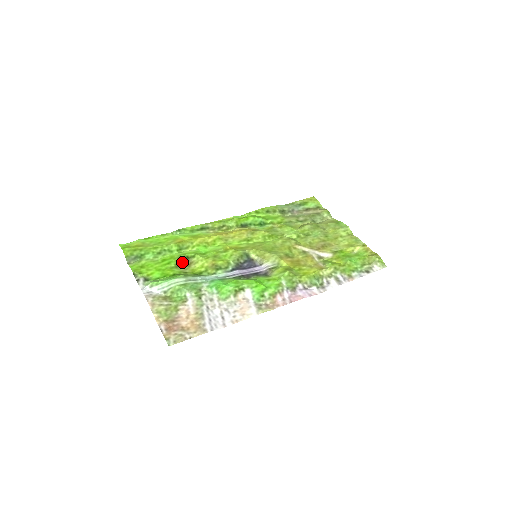
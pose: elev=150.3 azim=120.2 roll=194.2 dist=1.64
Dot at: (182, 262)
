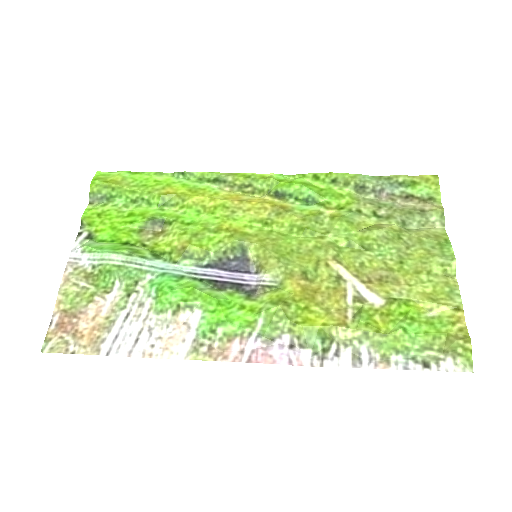
Dot at: (151, 226)
